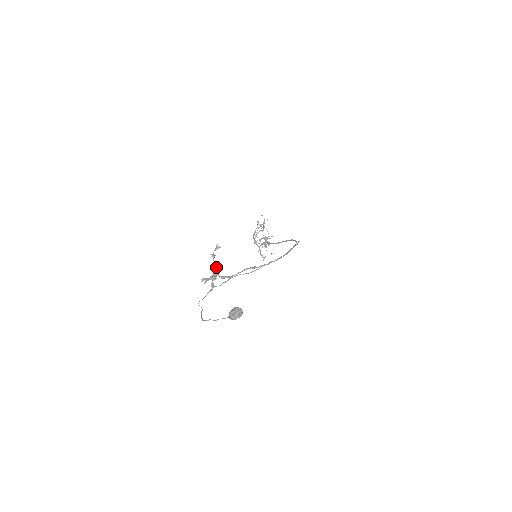
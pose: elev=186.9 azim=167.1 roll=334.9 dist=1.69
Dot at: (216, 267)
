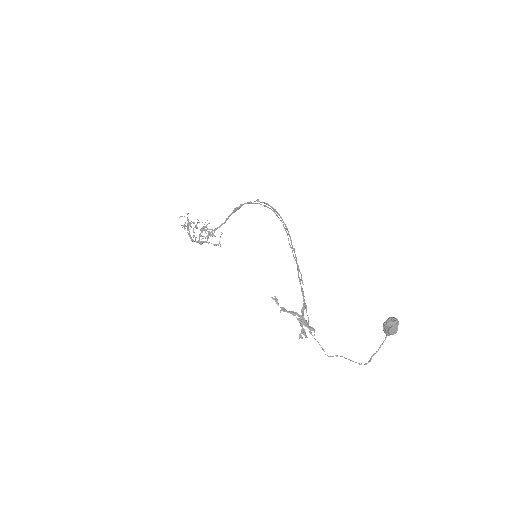
Dot at: (296, 314)
